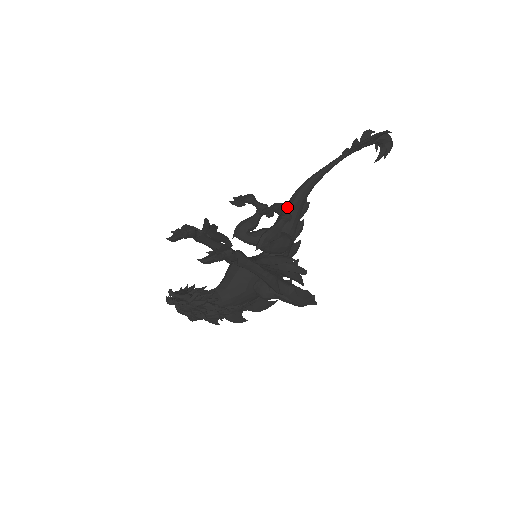
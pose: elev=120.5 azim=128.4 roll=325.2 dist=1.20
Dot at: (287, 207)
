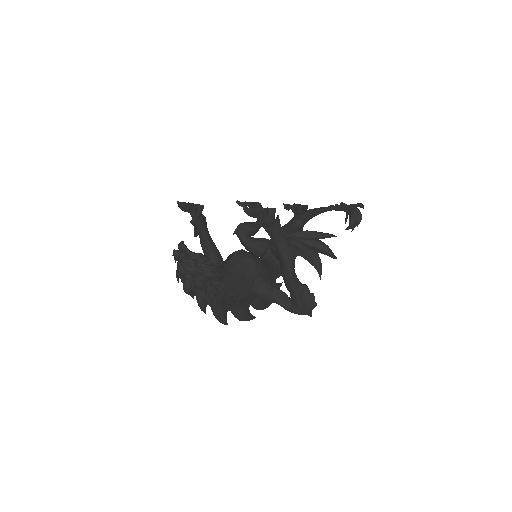
Dot at: (290, 224)
